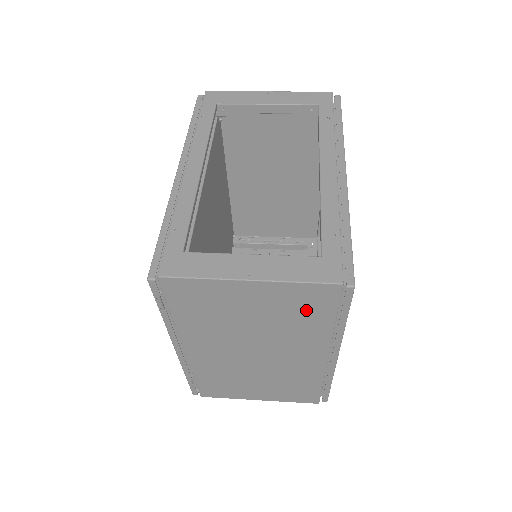
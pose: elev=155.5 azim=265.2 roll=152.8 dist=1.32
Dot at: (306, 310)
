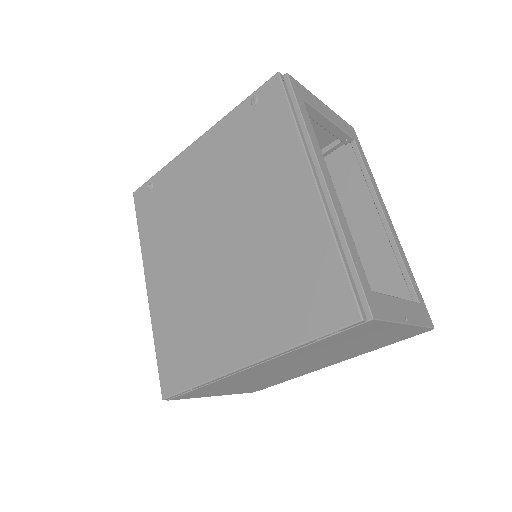
Dot at: (389, 340)
